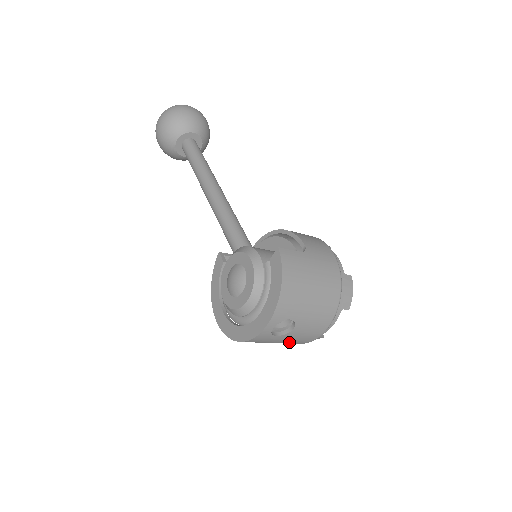
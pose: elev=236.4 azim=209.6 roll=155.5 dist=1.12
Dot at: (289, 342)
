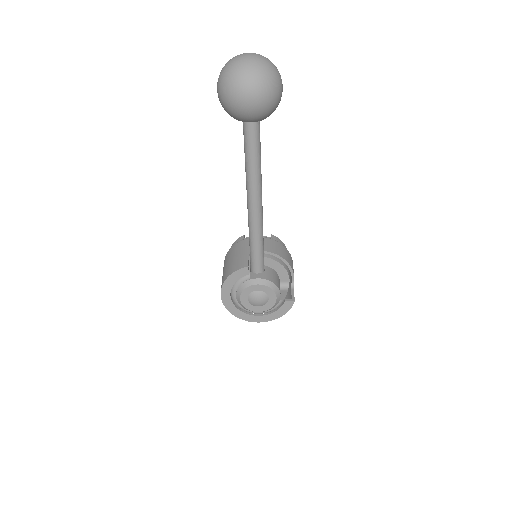
Dot at: occluded
